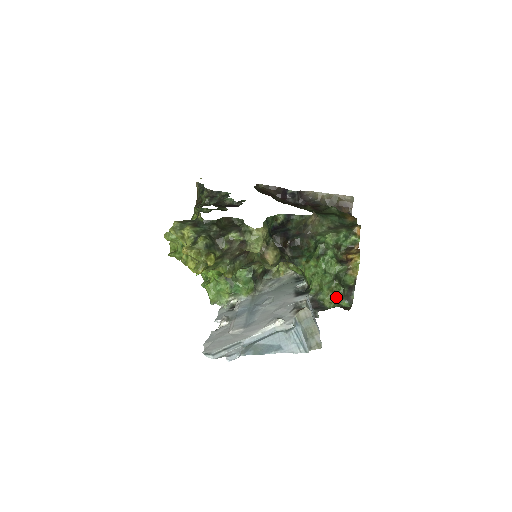
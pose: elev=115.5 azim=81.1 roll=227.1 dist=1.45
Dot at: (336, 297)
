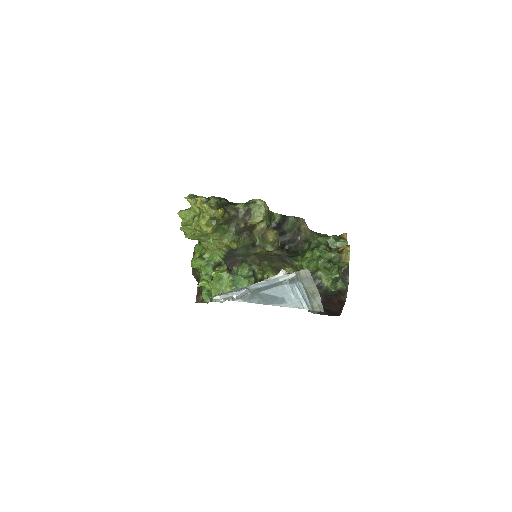
Dot at: (332, 274)
